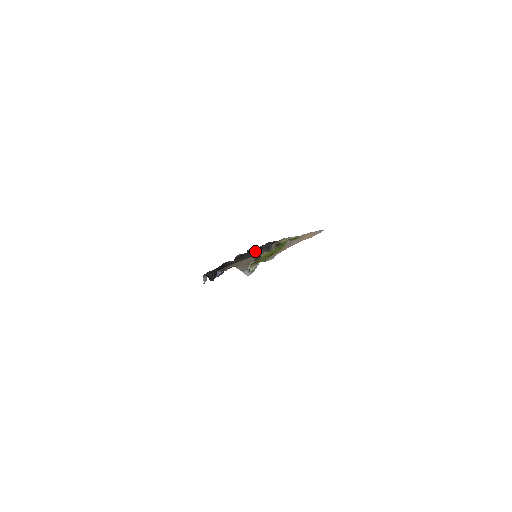
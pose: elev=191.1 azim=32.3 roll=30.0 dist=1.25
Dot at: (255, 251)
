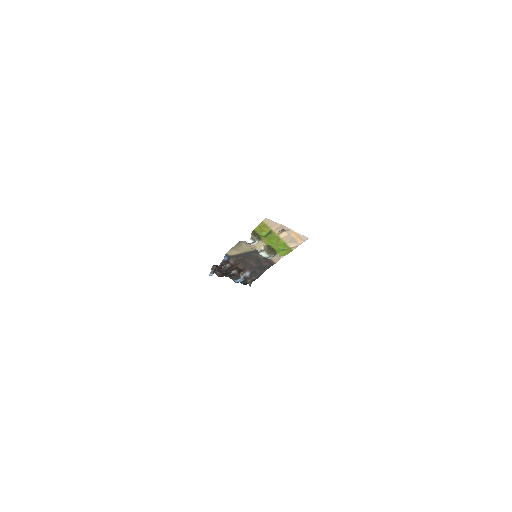
Dot at: (256, 263)
